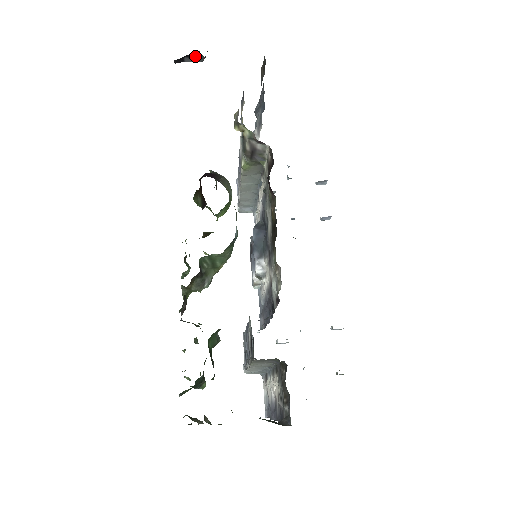
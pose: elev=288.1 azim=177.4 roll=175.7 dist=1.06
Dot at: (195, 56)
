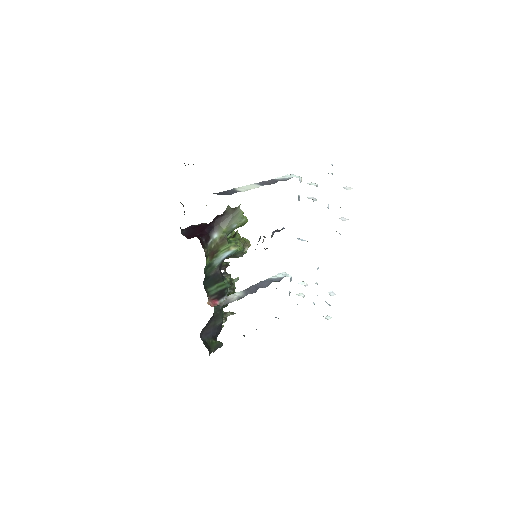
Dot at: occluded
